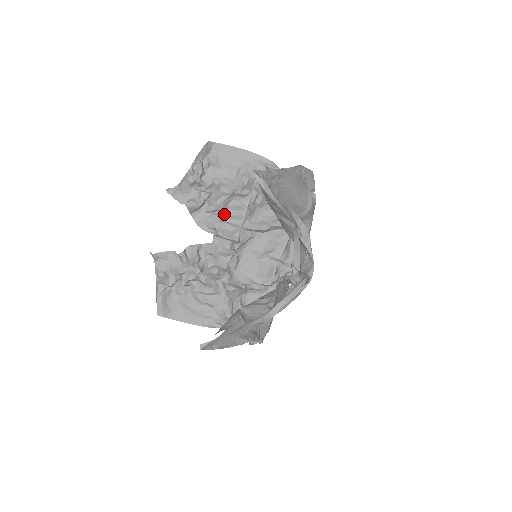
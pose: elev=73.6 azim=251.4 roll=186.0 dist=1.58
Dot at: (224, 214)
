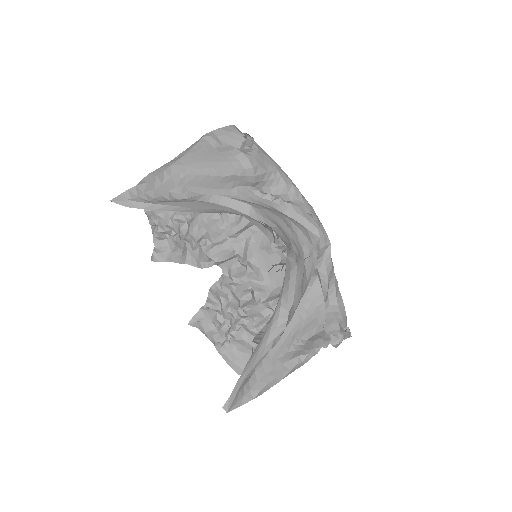
Dot at: (208, 238)
